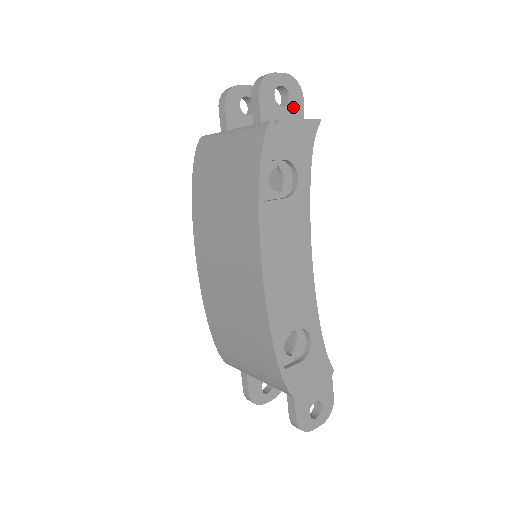
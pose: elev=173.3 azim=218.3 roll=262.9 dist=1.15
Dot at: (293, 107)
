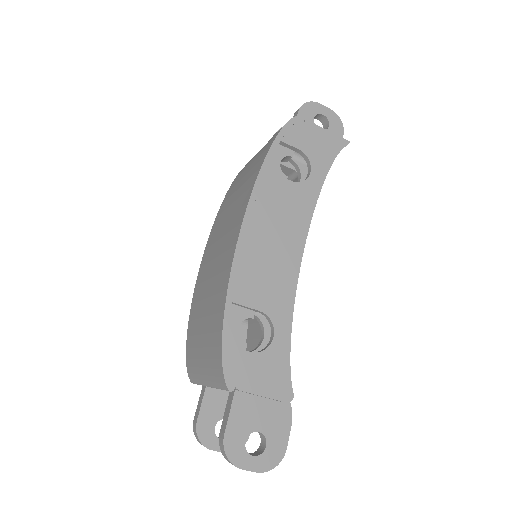
Dot at: occluded
